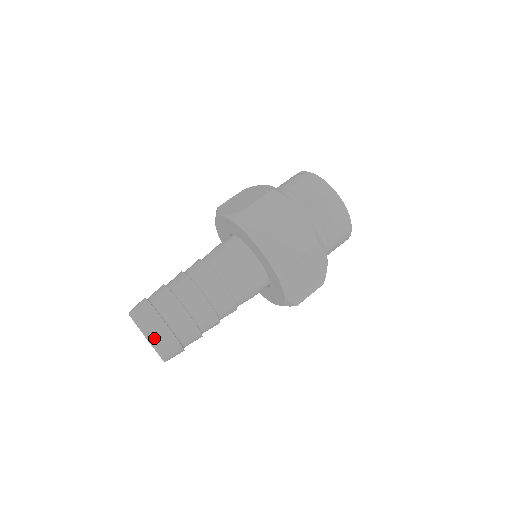
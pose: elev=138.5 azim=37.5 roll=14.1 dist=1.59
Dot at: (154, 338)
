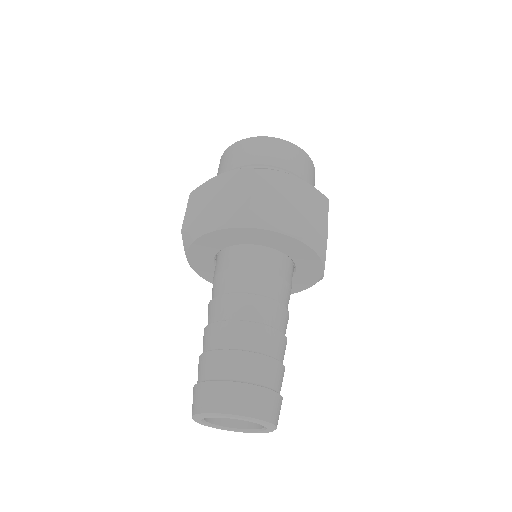
Dot at: (264, 414)
